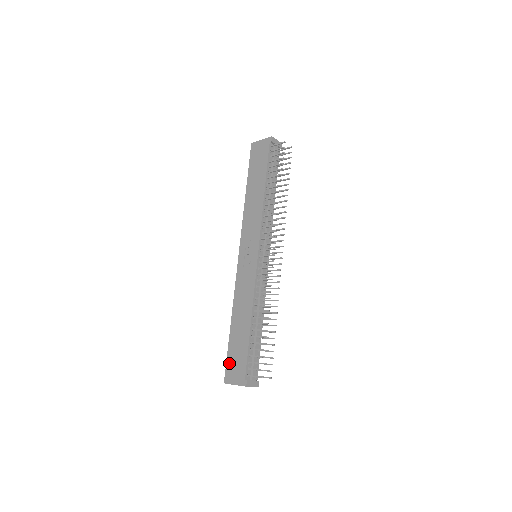
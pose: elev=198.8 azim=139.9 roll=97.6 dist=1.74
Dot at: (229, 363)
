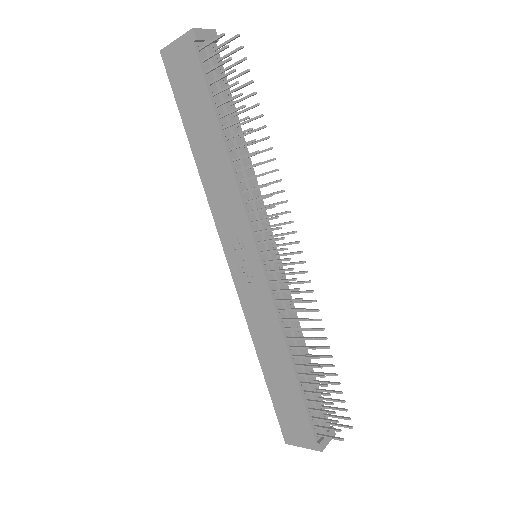
Dot at: (282, 419)
